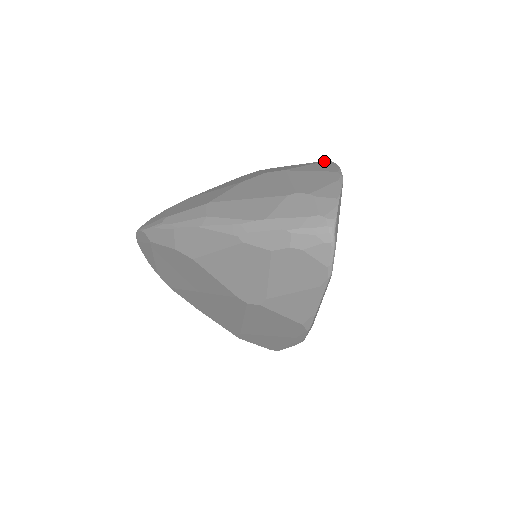
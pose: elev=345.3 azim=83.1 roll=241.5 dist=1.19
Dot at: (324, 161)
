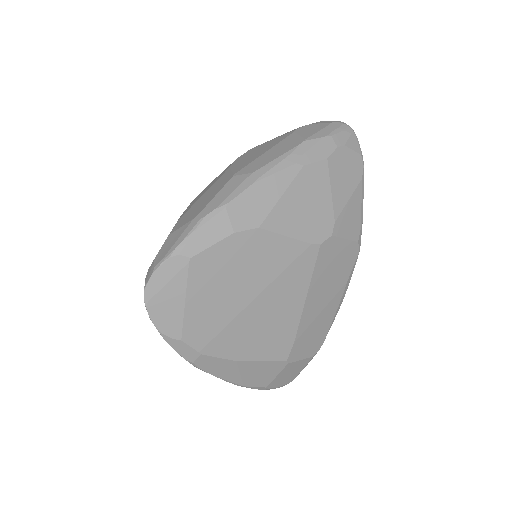
Dot at: occluded
